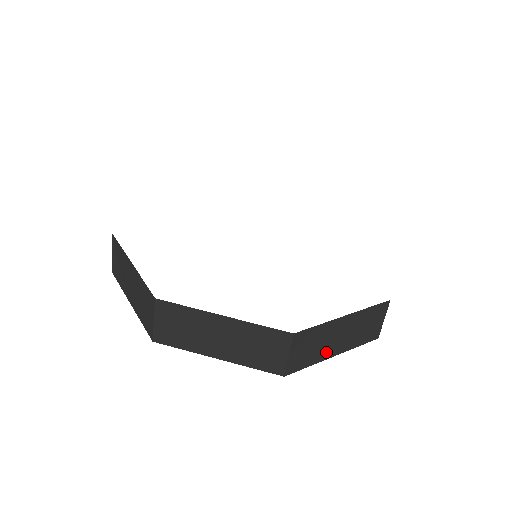
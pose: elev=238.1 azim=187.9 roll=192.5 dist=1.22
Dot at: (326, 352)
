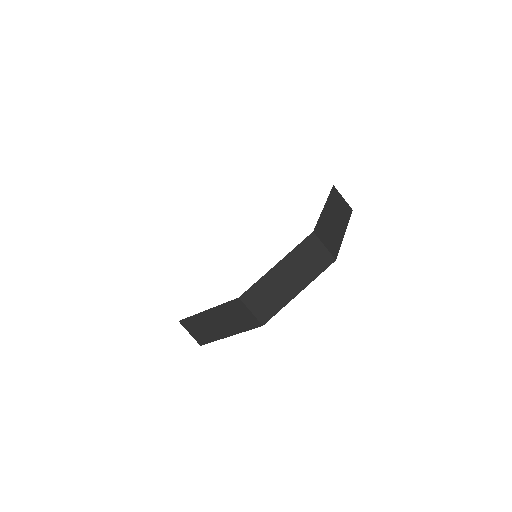
Dot at: (339, 234)
